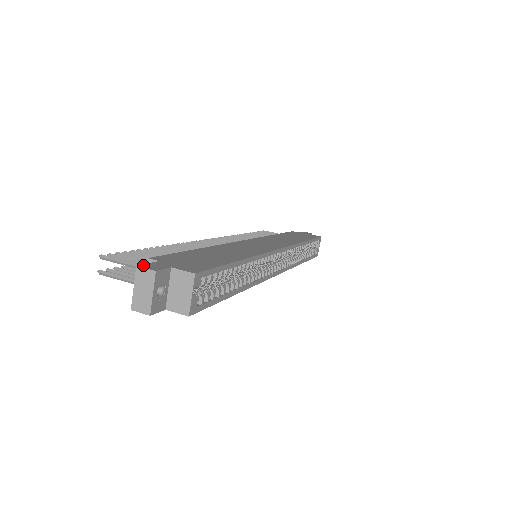
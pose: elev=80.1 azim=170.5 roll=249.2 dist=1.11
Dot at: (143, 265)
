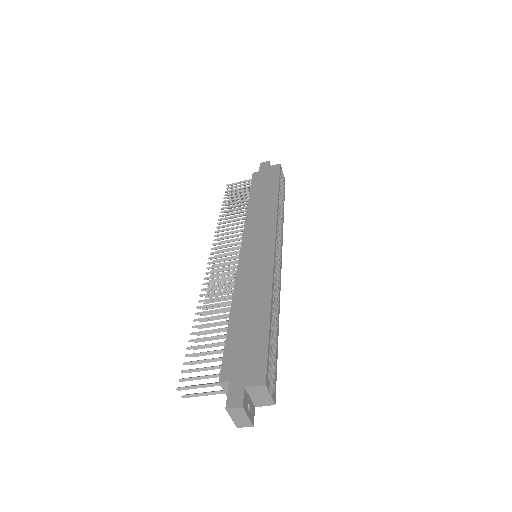
Dot at: (228, 403)
